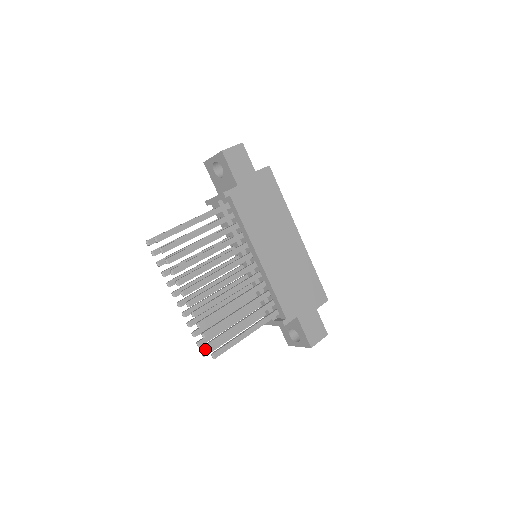
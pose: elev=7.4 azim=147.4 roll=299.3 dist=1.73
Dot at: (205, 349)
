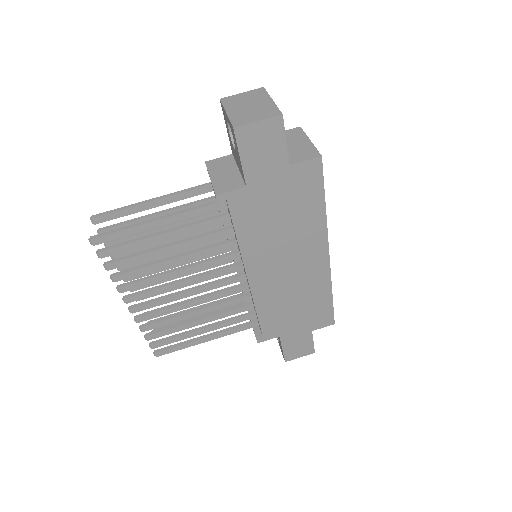
Dot at: (157, 329)
